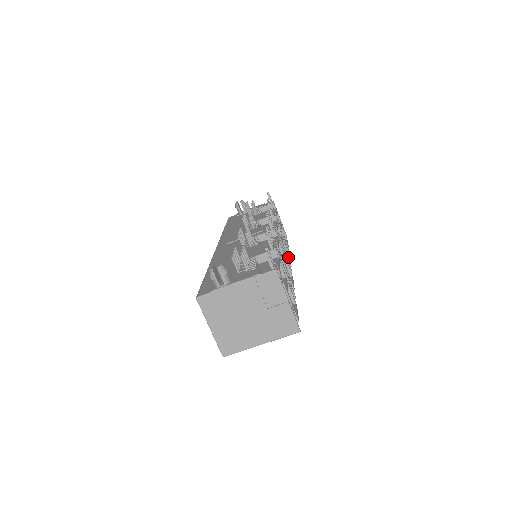
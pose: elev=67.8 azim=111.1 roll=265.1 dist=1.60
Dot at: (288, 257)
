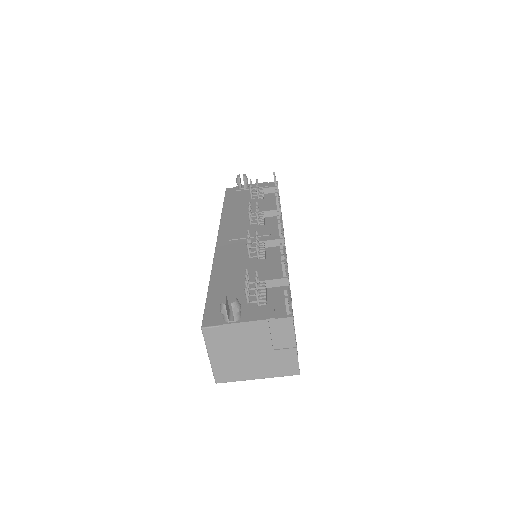
Dot at: occluded
